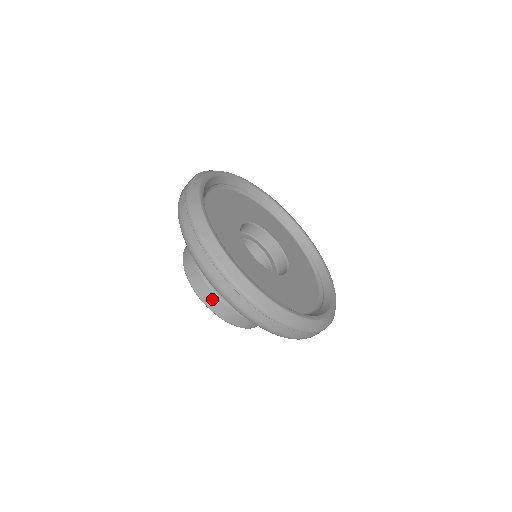
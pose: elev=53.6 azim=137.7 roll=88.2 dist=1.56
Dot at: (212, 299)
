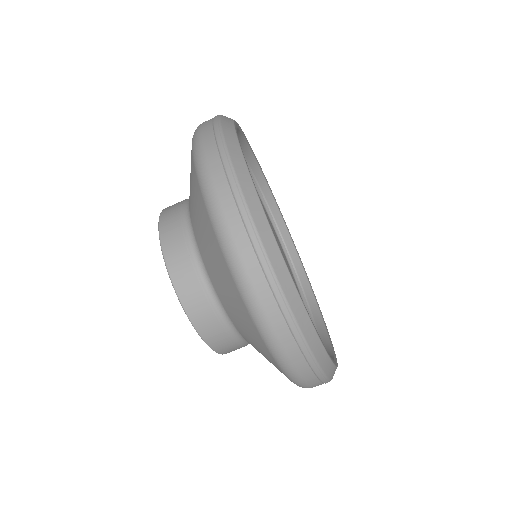
Dot at: (173, 209)
